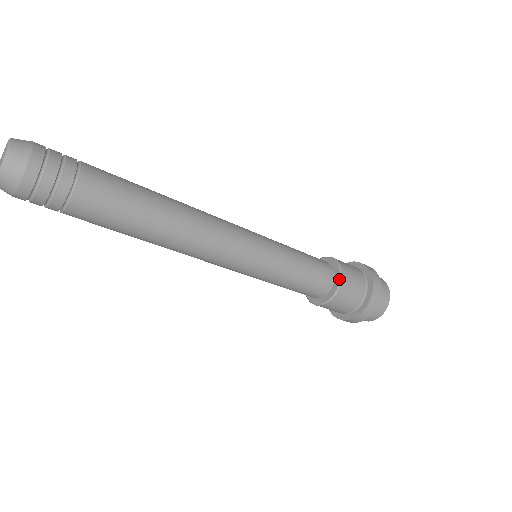
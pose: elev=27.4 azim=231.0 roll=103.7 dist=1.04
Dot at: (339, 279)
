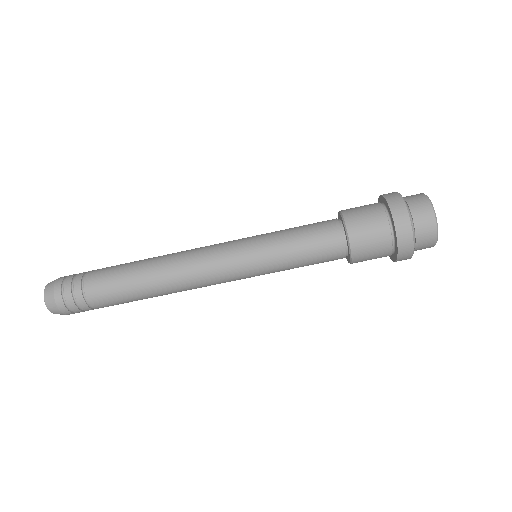
Dot at: (345, 231)
